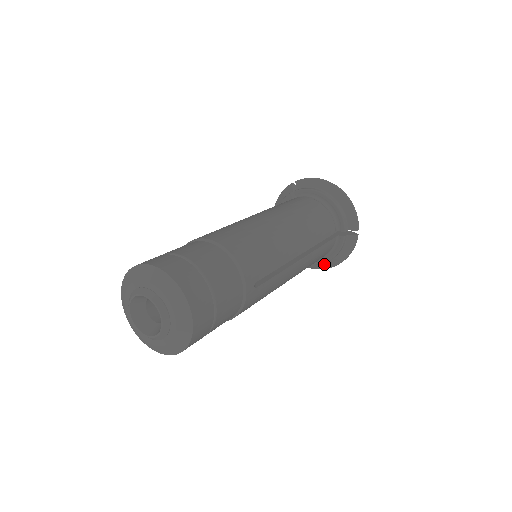
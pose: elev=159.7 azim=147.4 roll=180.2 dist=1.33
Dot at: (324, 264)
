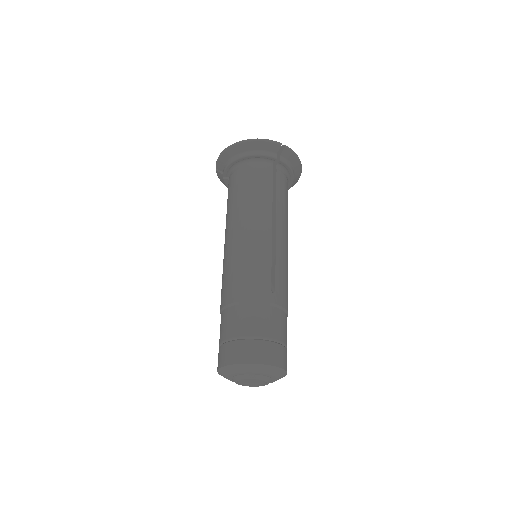
Dot at: (295, 178)
